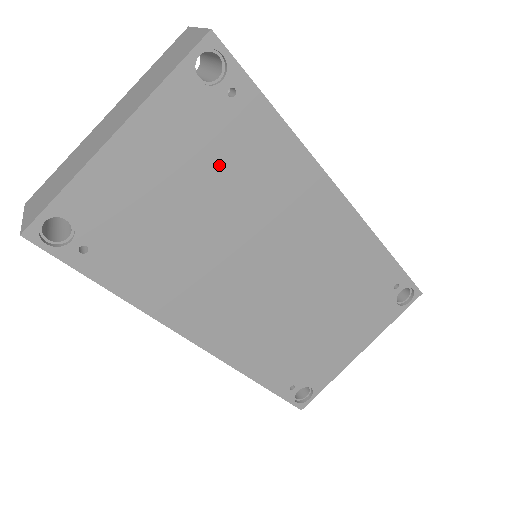
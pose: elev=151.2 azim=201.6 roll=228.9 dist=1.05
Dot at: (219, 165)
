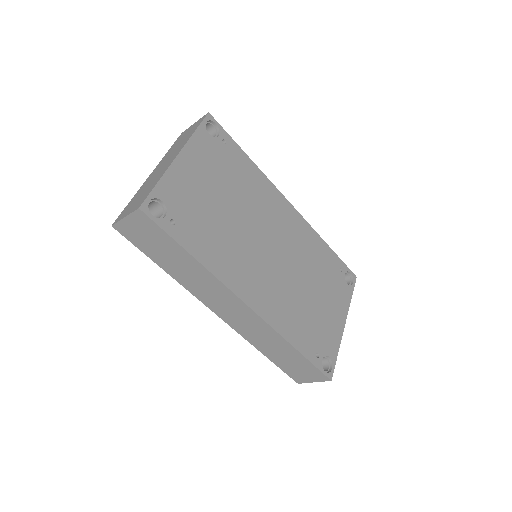
Dot at: (228, 178)
